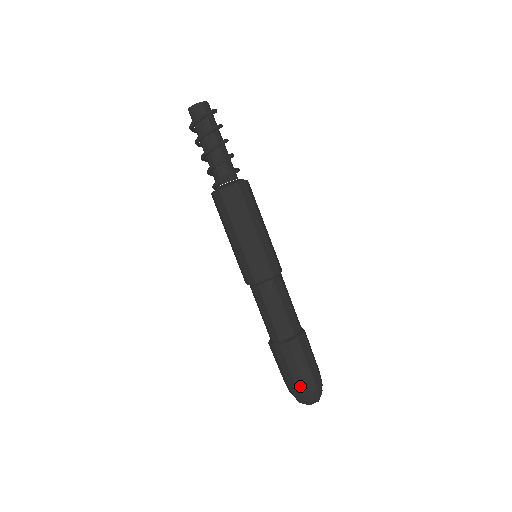
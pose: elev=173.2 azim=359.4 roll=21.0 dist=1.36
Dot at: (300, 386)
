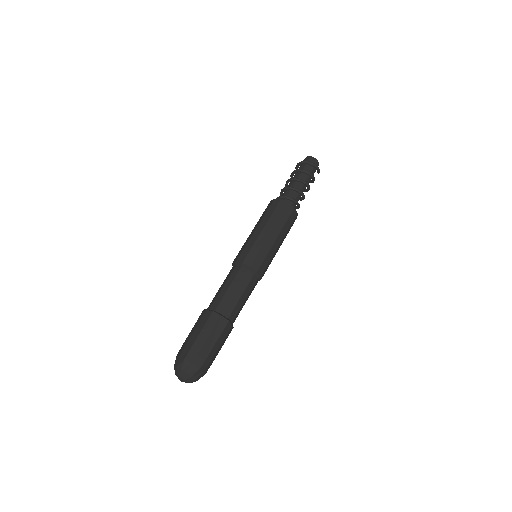
Dot at: (186, 349)
